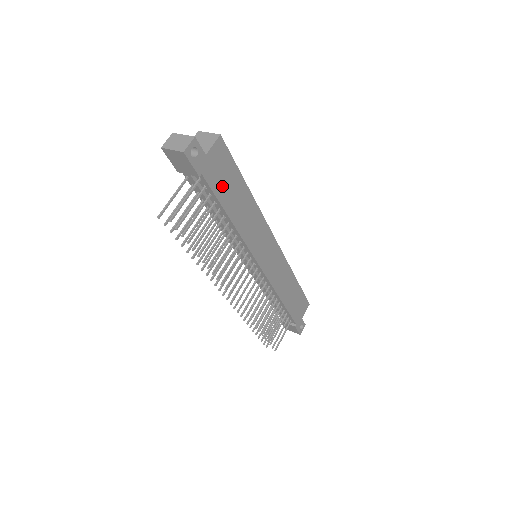
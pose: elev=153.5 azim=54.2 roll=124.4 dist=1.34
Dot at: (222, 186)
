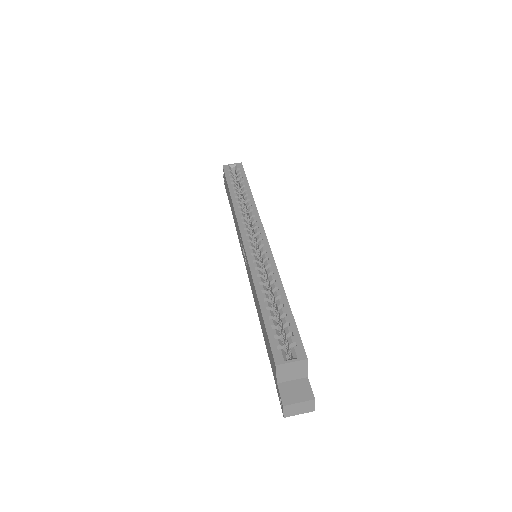
Dot at: occluded
